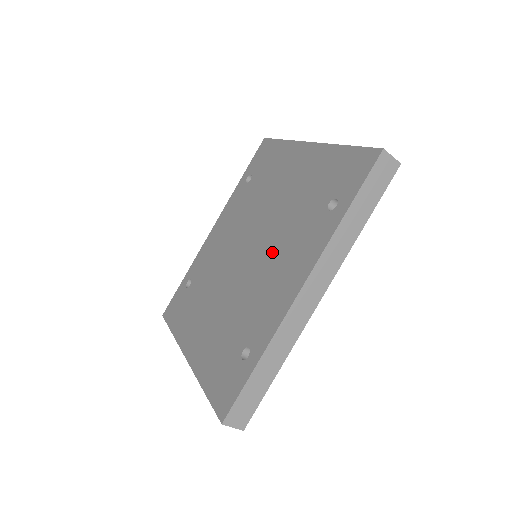
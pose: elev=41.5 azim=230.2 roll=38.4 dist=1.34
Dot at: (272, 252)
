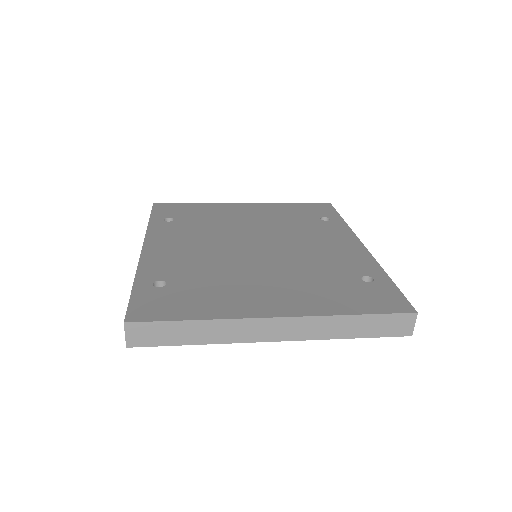
Dot at: (297, 240)
